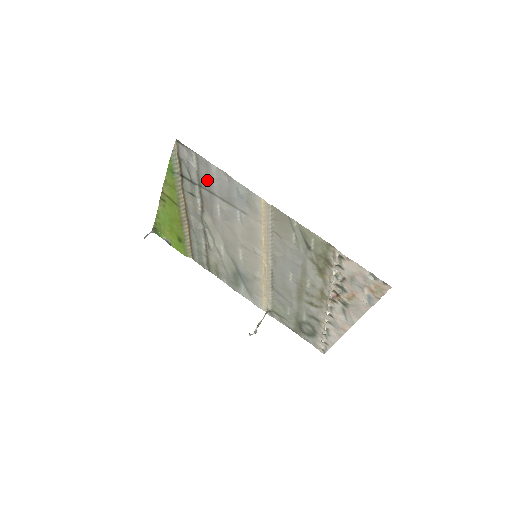
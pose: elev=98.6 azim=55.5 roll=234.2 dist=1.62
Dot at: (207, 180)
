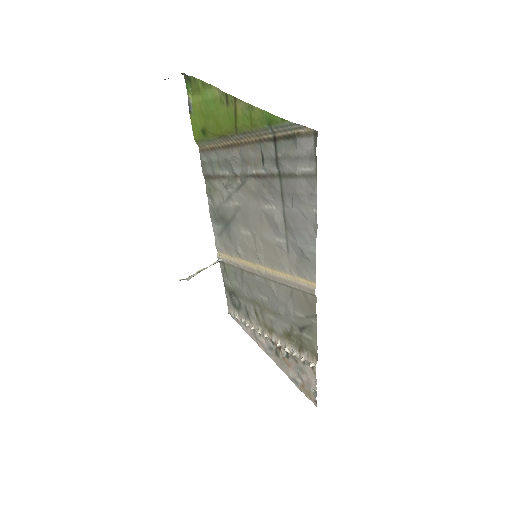
Dot at: (293, 192)
